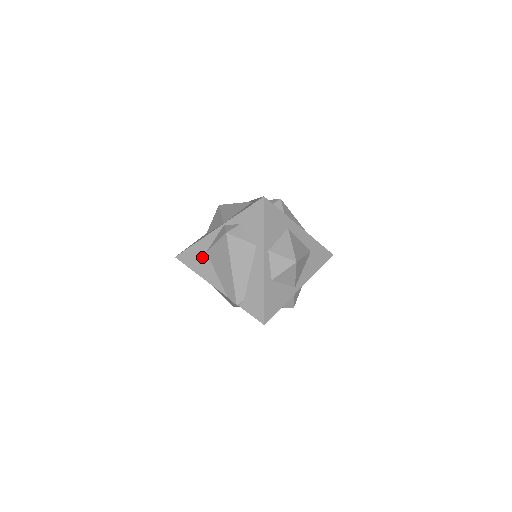
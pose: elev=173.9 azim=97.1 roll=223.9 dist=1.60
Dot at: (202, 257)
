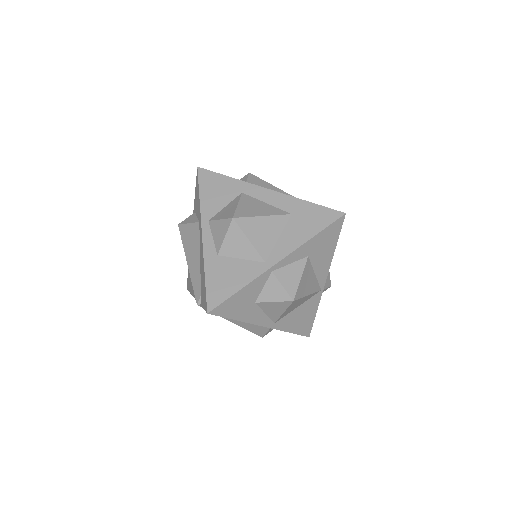
Dot at: occluded
